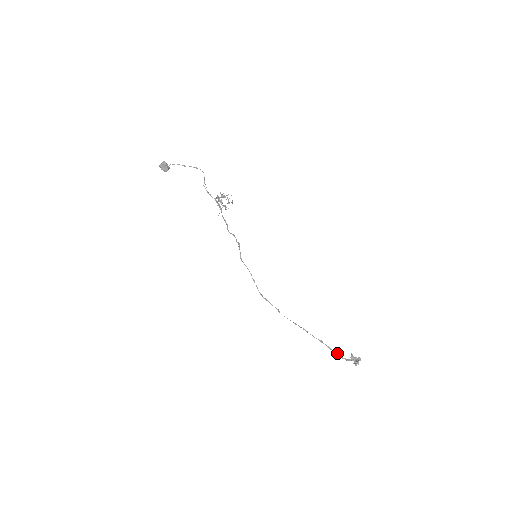
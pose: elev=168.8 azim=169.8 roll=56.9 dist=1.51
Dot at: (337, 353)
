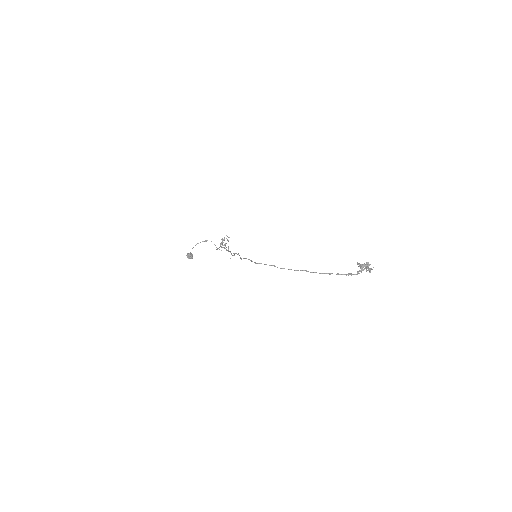
Dot at: (348, 274)
